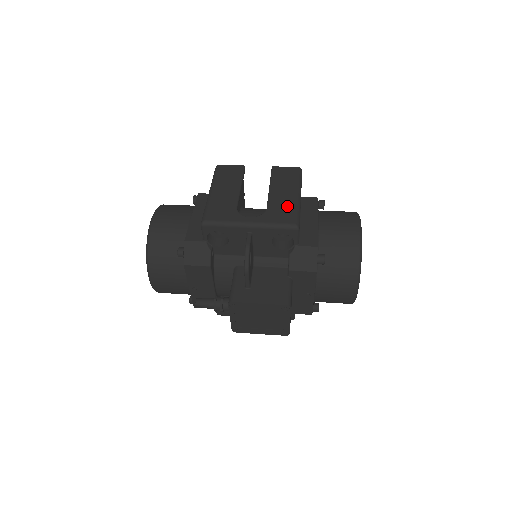
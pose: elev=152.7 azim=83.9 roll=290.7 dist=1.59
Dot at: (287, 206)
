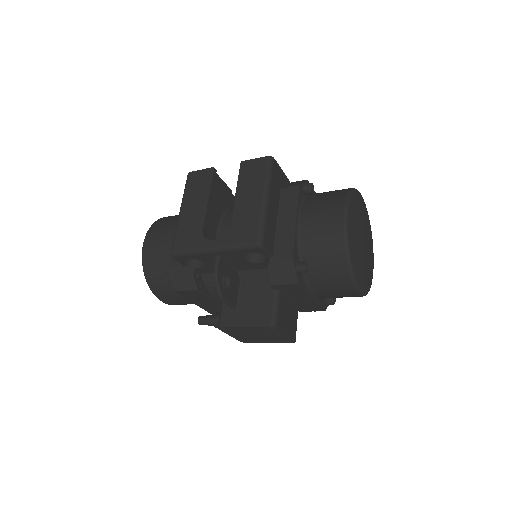
Dot at: (250, 218)
